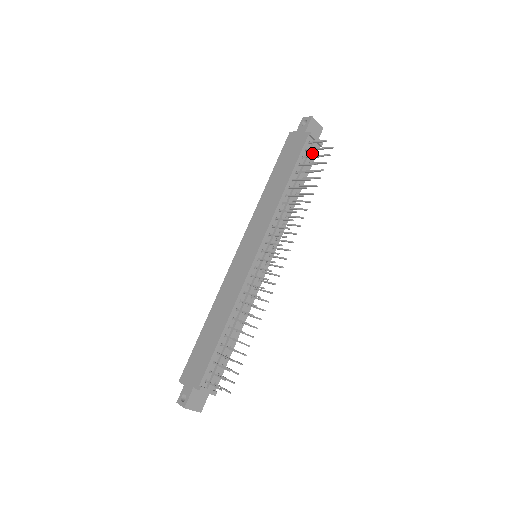
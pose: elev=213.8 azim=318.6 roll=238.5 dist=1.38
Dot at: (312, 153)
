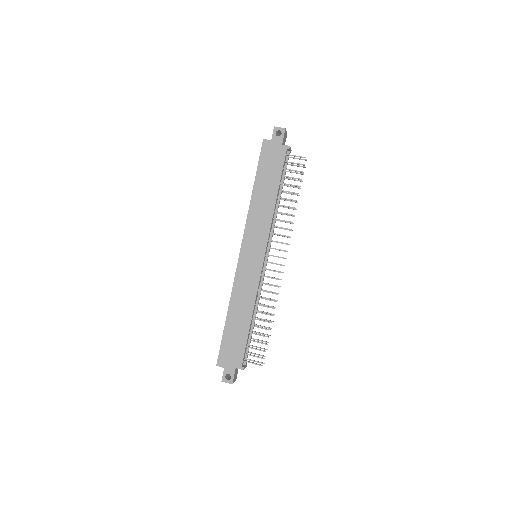
Dot at: occluded
